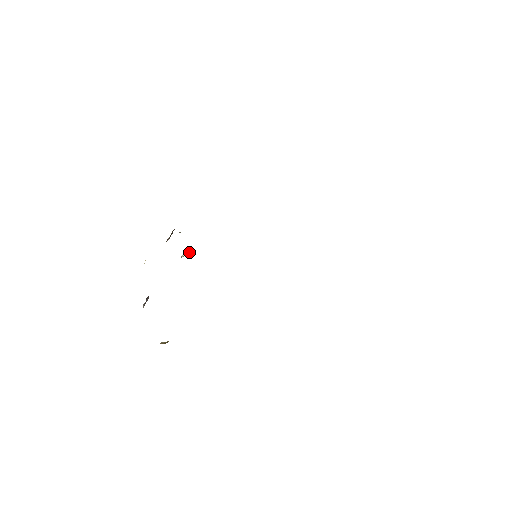
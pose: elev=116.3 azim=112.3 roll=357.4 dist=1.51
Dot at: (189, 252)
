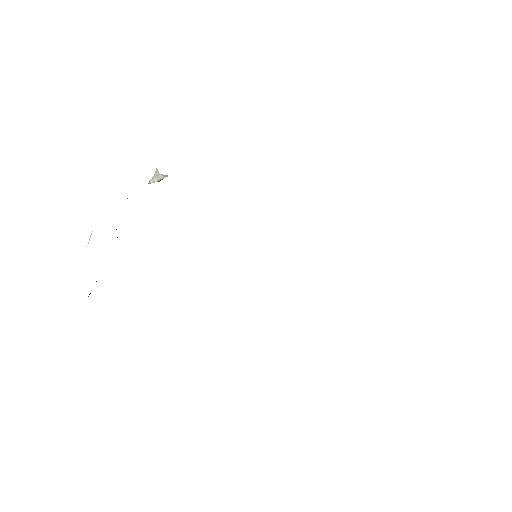
Dot at: (161, 179)
